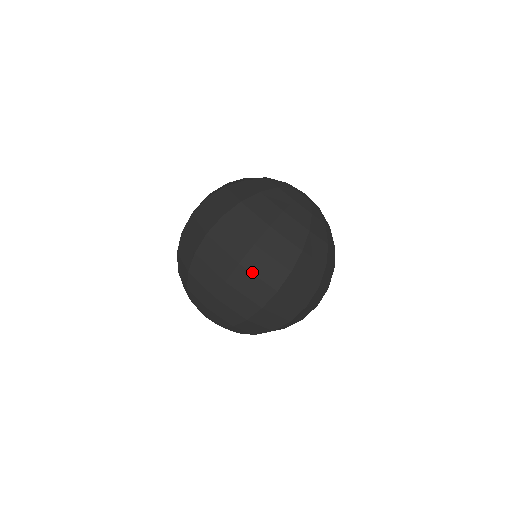
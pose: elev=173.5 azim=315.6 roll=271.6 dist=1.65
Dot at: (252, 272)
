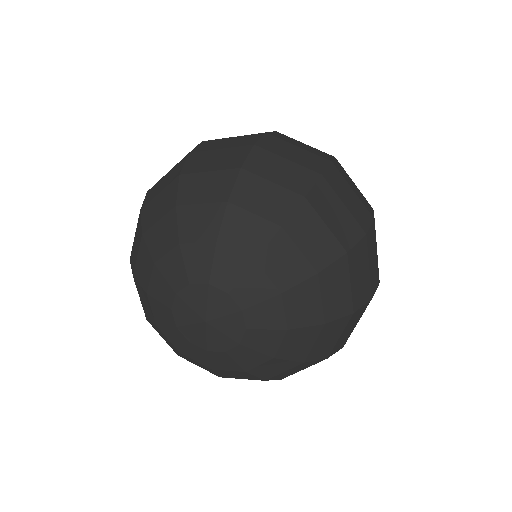
Dot at: occluded
